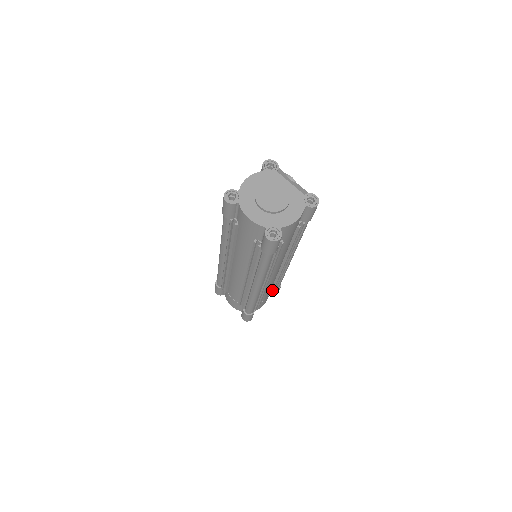
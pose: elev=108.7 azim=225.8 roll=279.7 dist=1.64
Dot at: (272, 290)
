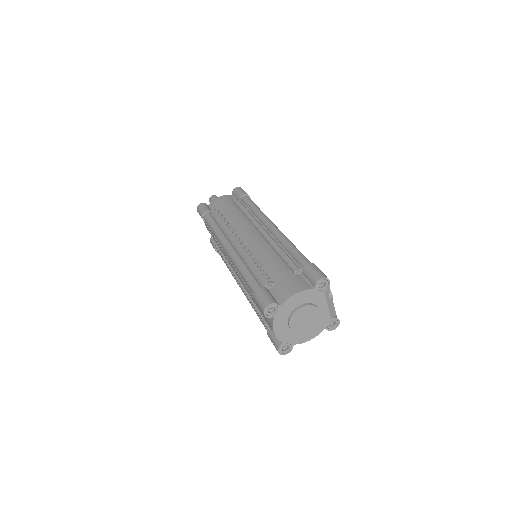
Dot at: occluded
